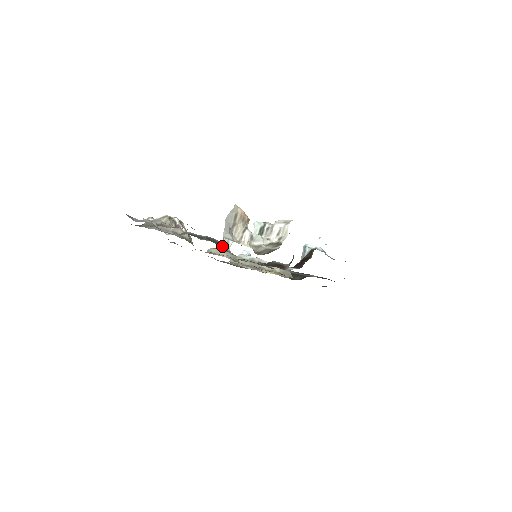
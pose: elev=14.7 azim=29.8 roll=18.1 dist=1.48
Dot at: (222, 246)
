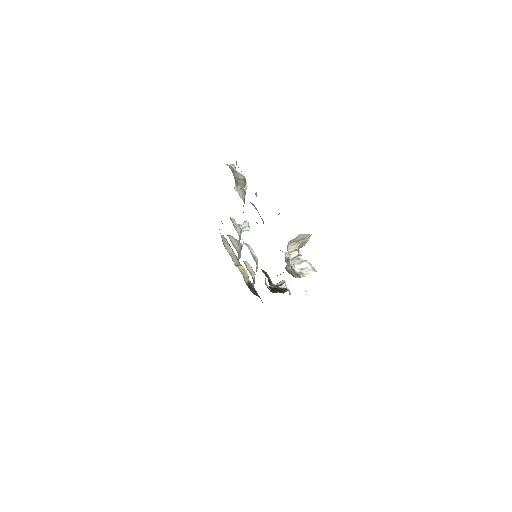
Dot at: (240, 225)
